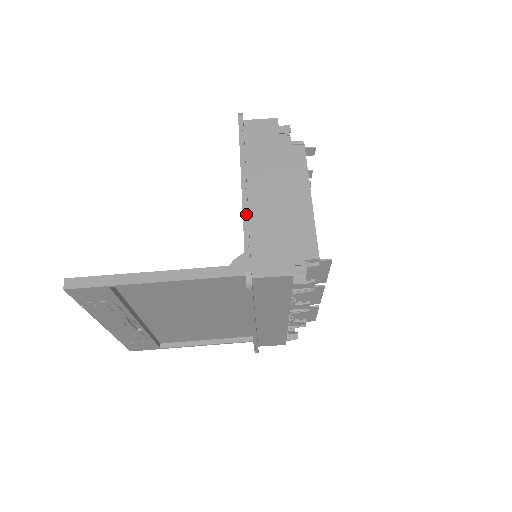
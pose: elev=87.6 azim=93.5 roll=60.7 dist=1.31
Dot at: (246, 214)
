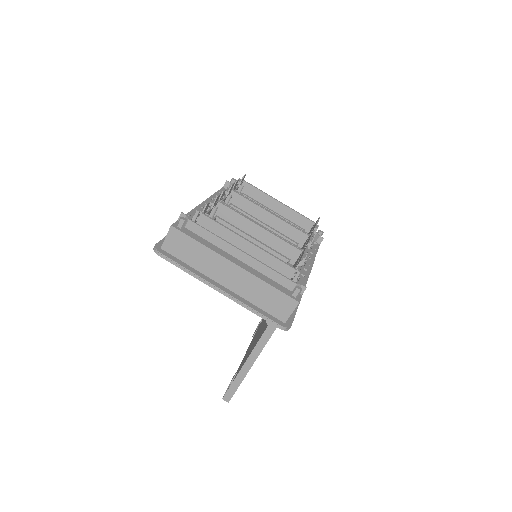
Dot at: (241, 303)
